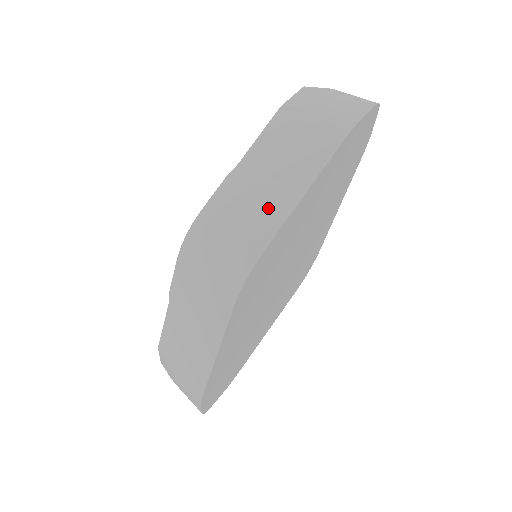
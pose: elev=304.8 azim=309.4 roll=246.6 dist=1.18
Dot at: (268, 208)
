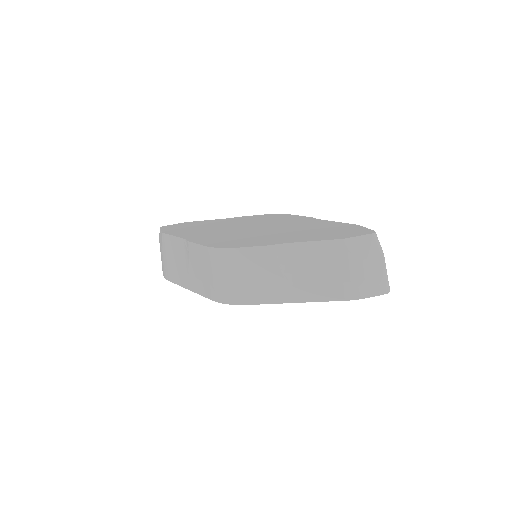
Dot at: (272, 287)
